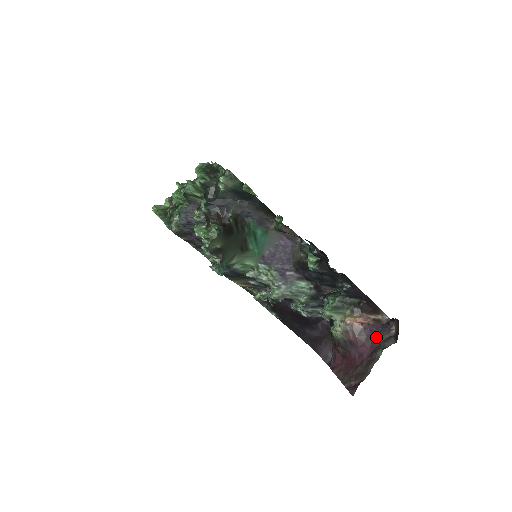
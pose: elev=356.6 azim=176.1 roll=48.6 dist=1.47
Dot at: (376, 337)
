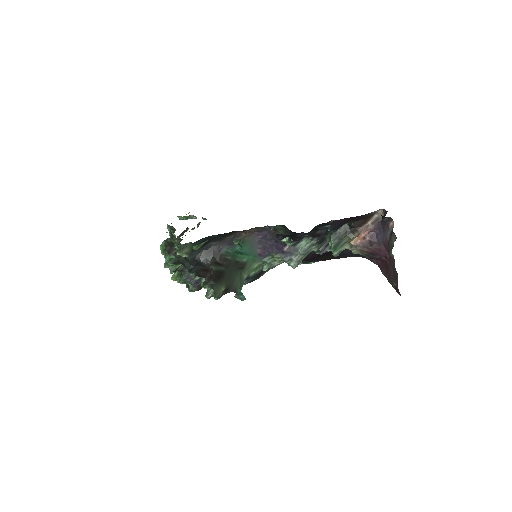
Dot at: (383, 238)
